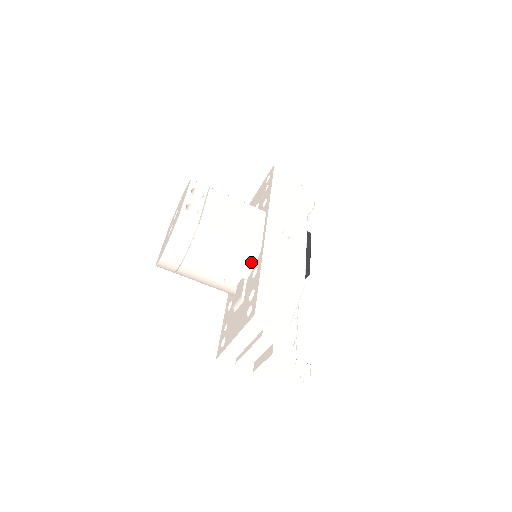
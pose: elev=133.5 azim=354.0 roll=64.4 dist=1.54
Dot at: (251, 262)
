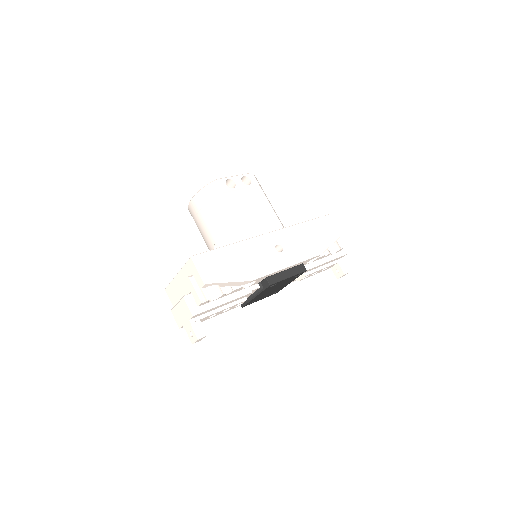
Dot at: occluded
